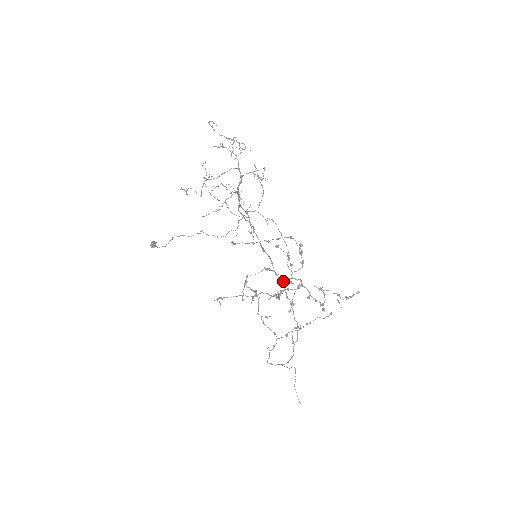
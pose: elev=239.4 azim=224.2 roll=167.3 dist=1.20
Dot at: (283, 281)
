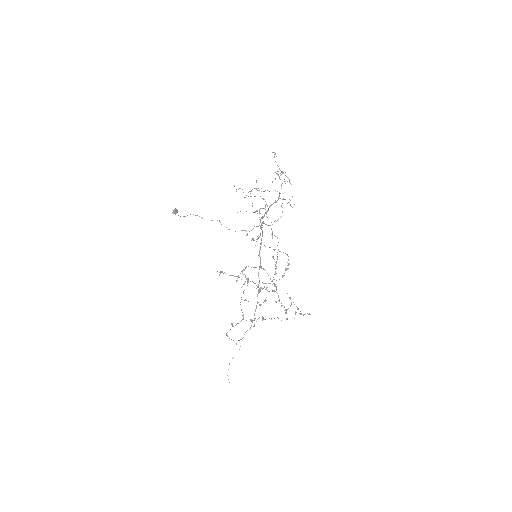
Dot at: occluded
